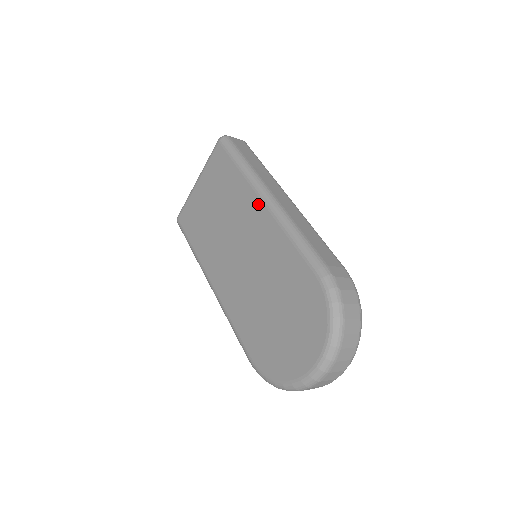
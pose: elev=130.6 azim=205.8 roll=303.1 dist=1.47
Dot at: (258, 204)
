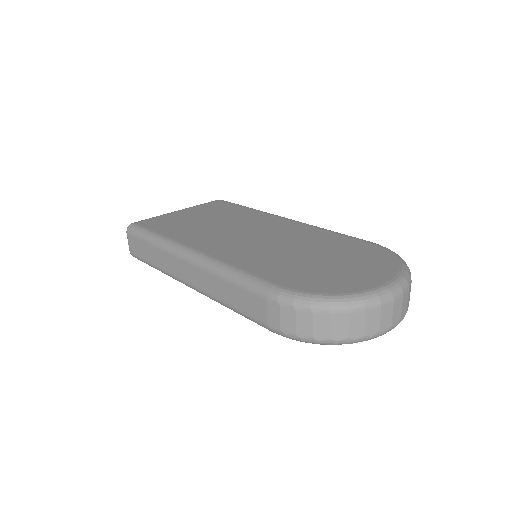
Dot at: (280, 219)
